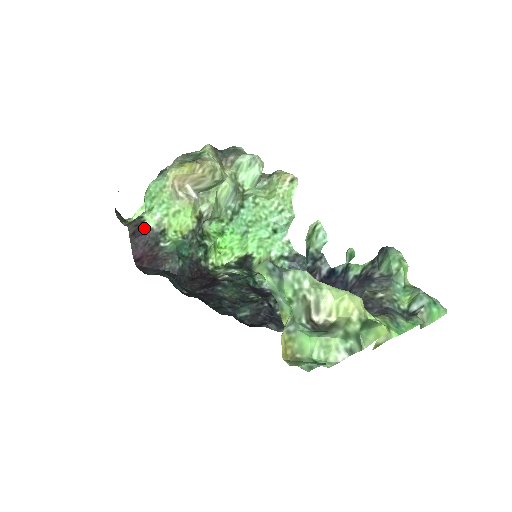
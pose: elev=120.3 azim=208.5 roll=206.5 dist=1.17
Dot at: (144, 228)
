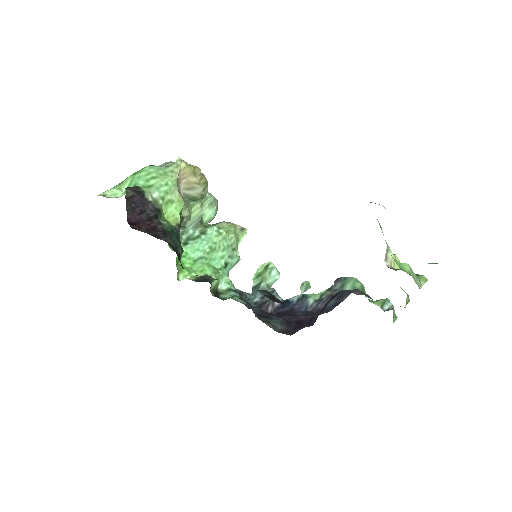
Dot at: (145, 197)
